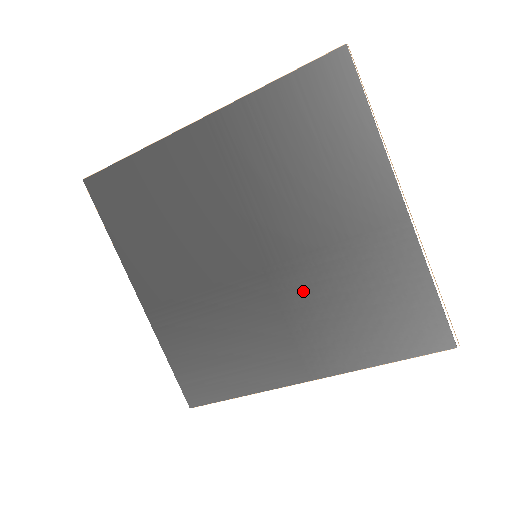
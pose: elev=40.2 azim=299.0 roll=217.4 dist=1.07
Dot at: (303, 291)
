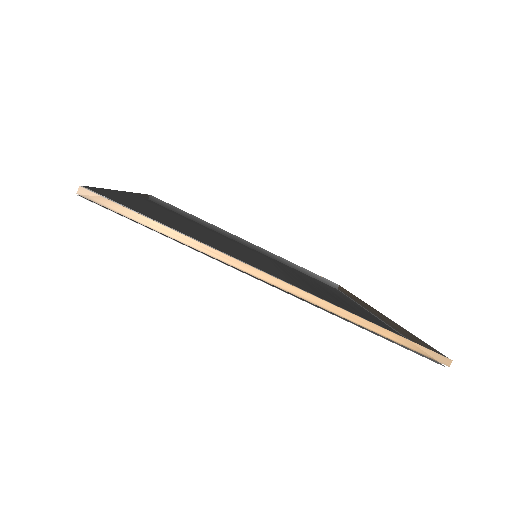
Dot at: occluded
